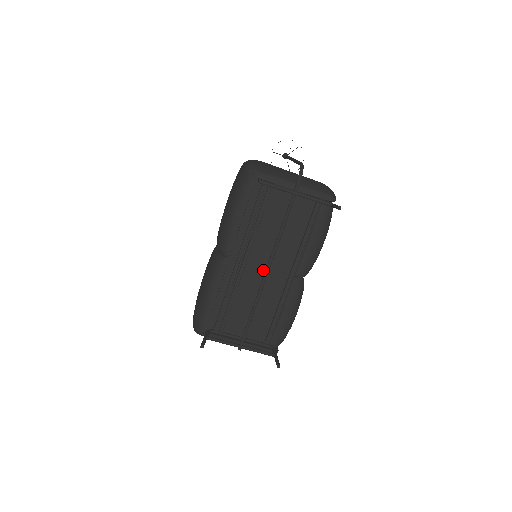
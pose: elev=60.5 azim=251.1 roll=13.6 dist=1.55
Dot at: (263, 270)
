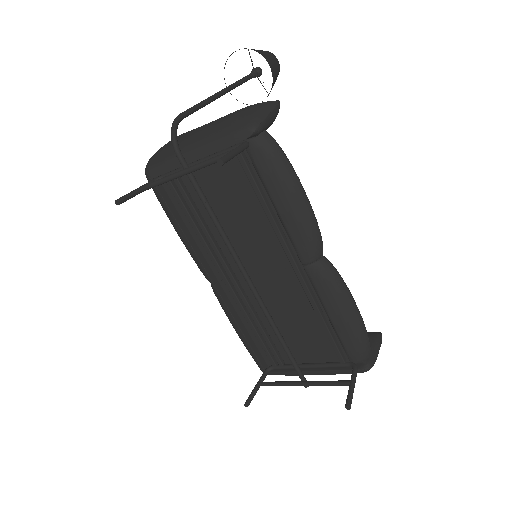
Dot at: (262, 277)
